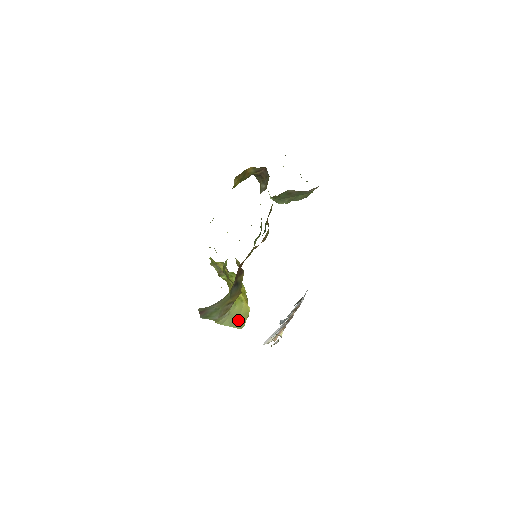
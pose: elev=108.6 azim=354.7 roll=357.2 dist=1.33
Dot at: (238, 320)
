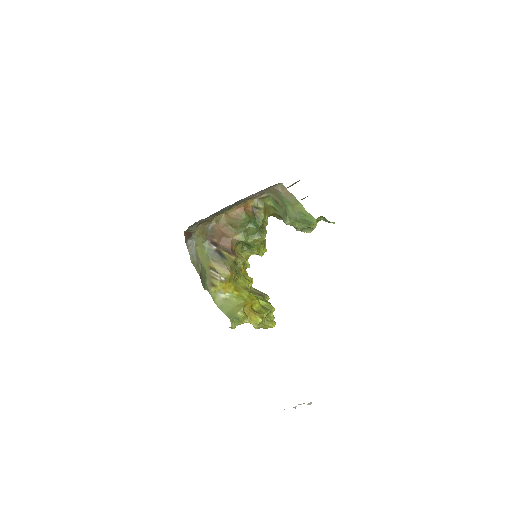
Dot at: (231, 310)
